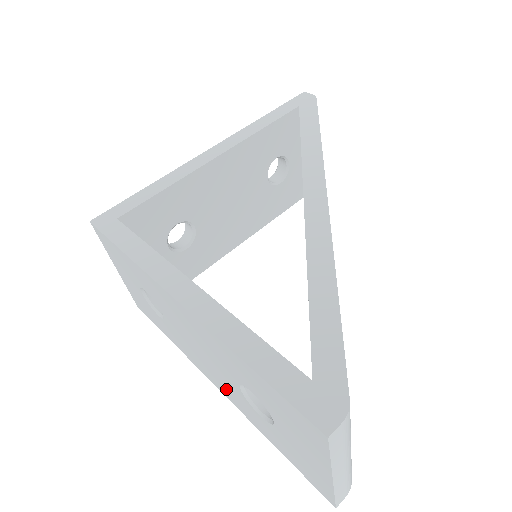
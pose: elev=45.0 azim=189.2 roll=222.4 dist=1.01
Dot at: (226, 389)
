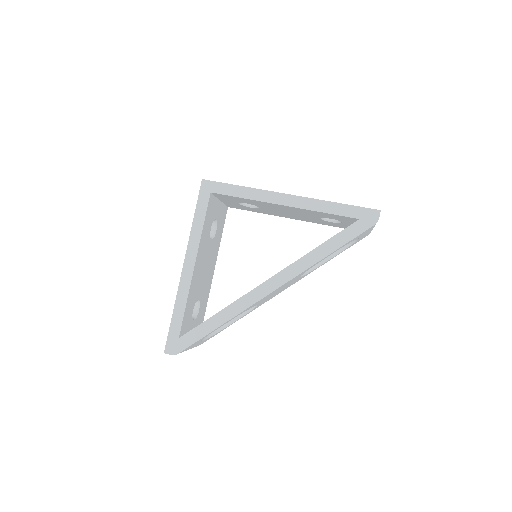
Dot at: occluded
